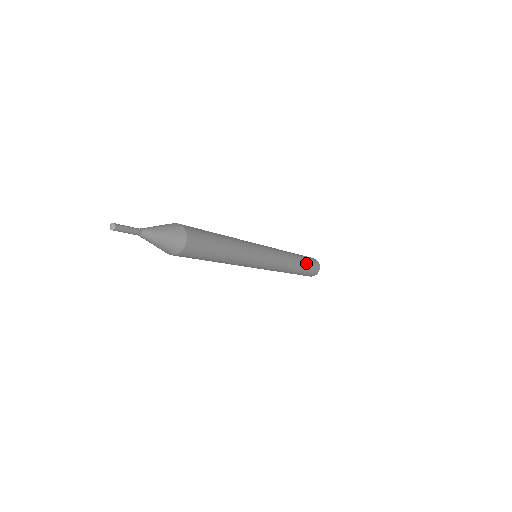
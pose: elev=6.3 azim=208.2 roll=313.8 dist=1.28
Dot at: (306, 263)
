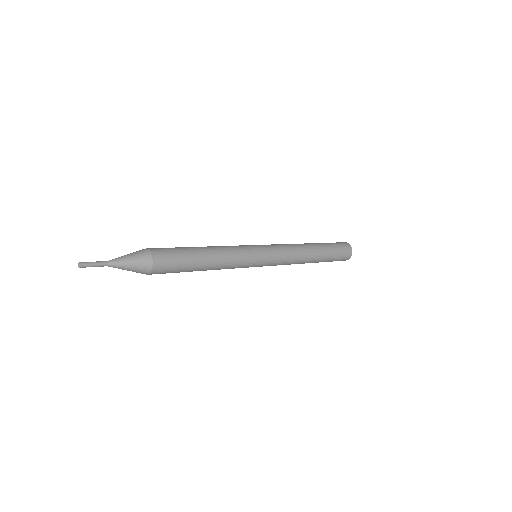
Dot at: (325, 260)
